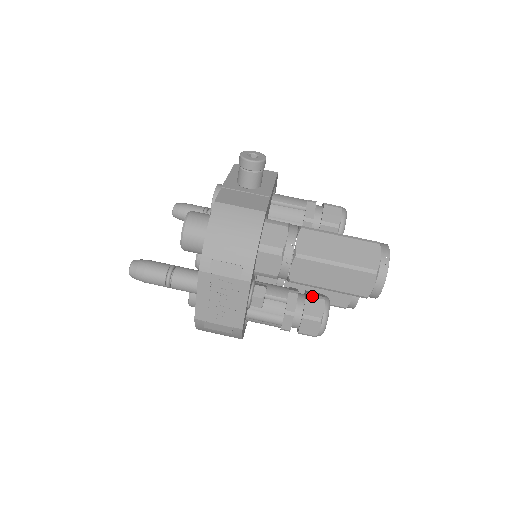
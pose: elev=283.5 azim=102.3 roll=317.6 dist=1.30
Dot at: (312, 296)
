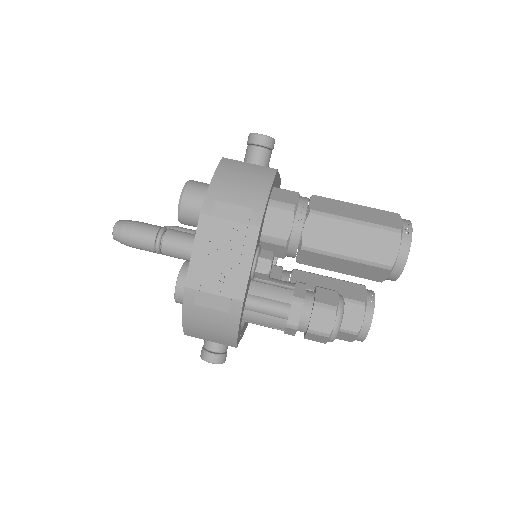
Dot at: (323, 288)
